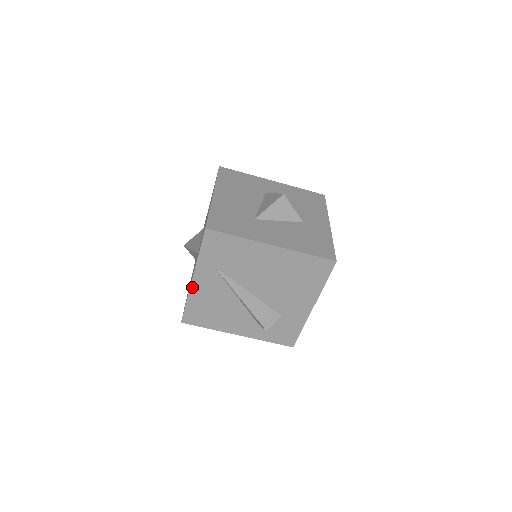
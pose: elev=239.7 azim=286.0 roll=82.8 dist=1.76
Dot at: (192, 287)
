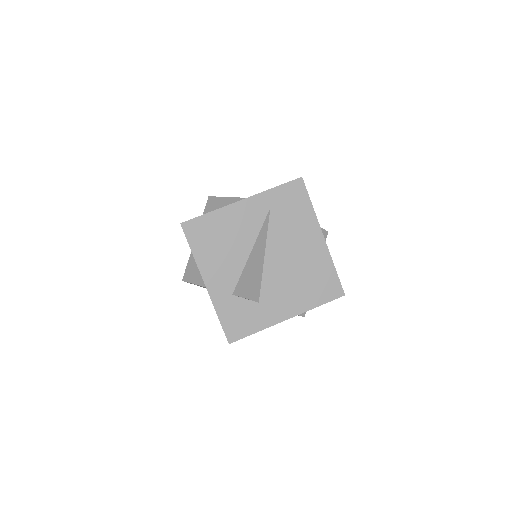
Dot at: (233, 205)
